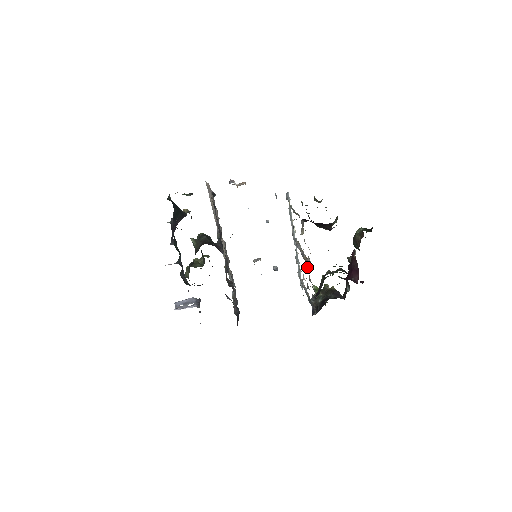
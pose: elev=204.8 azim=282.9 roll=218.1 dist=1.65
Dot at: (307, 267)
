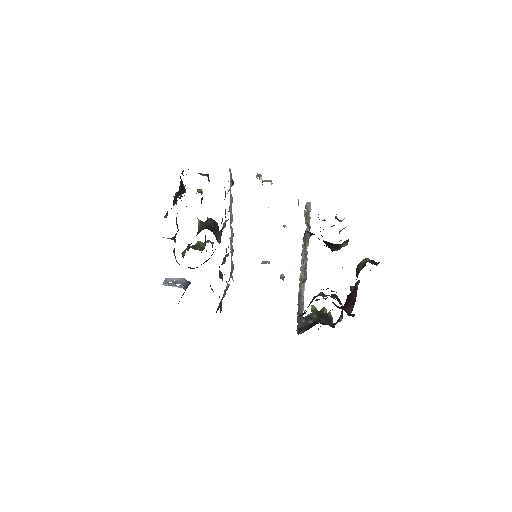
Dot at: (303, 283)
